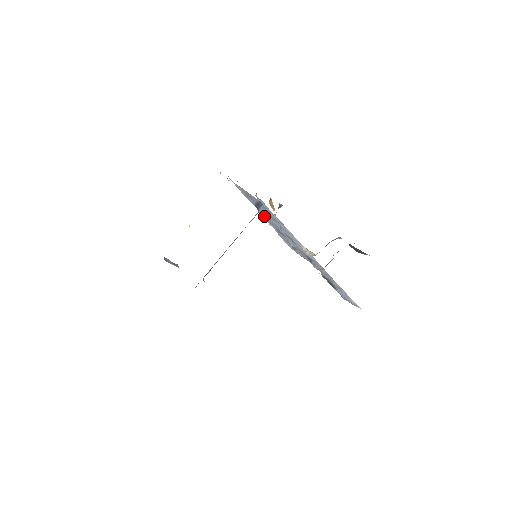
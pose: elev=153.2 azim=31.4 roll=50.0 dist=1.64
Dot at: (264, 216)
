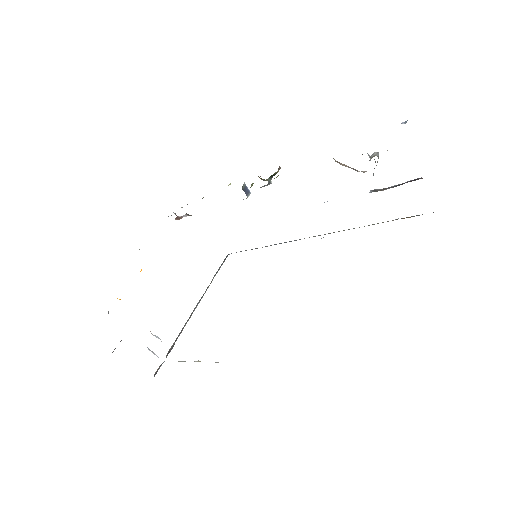
Dot at: occluded
